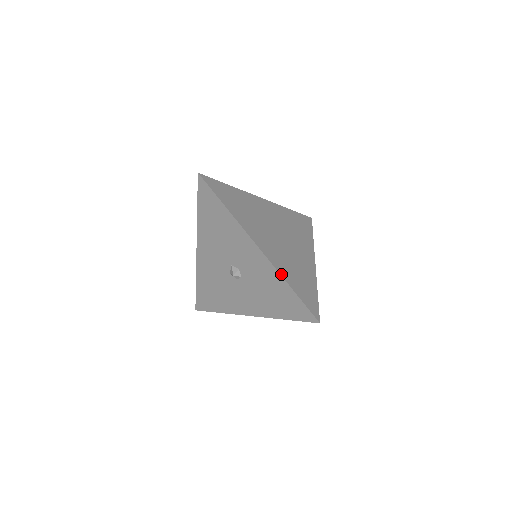
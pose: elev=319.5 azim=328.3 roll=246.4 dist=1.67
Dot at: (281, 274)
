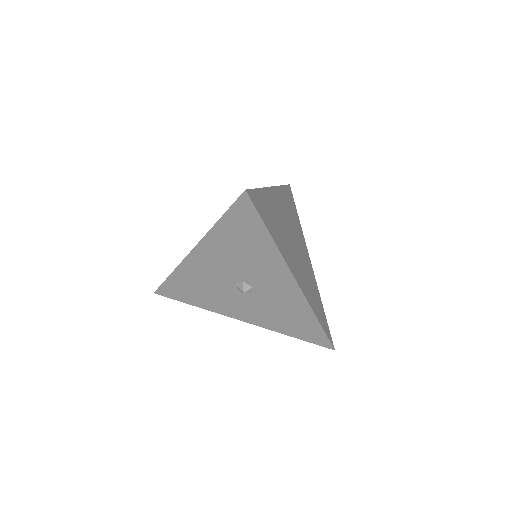
Dot at: (312, 308)
